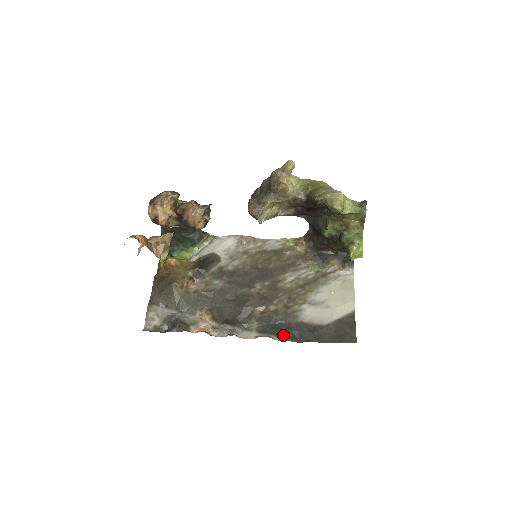
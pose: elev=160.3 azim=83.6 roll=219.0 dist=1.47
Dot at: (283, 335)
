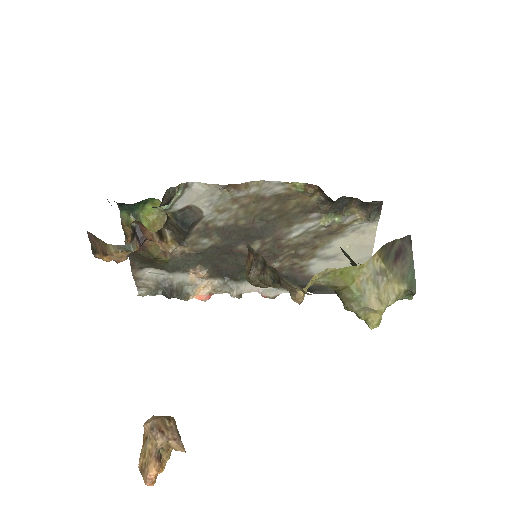
Dot at: occluded
